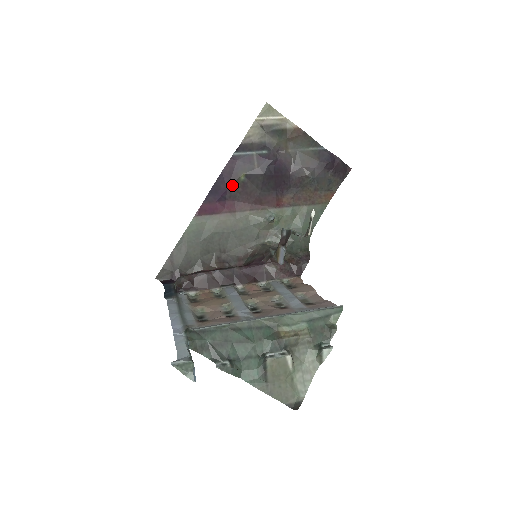
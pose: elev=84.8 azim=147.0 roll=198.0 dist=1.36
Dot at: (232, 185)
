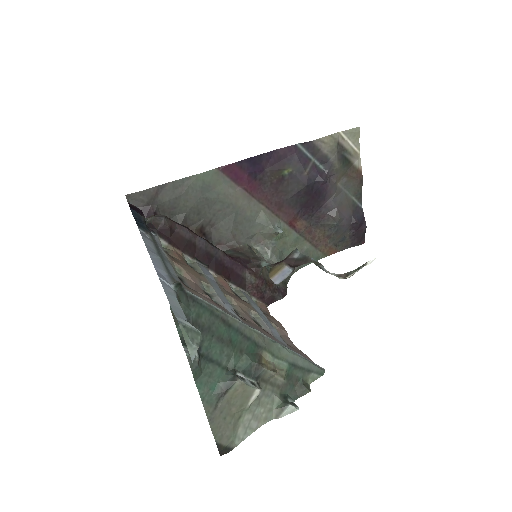
Dot at: (272, 170)
